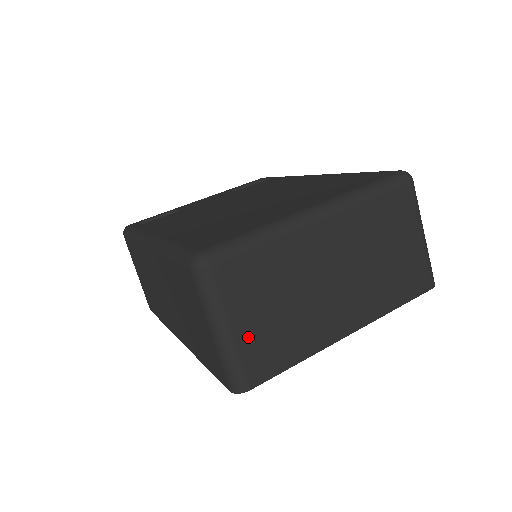
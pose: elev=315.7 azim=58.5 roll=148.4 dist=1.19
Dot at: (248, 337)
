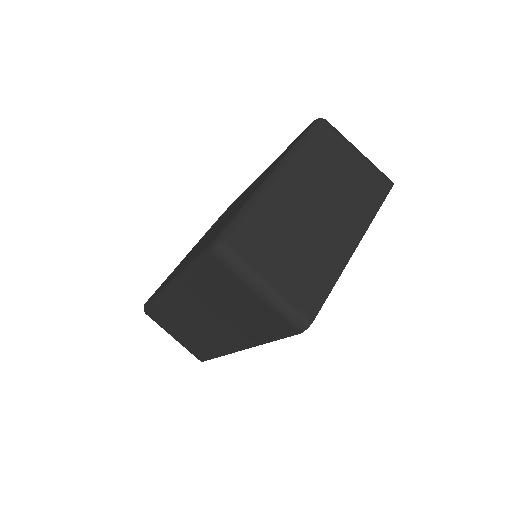
Dot at: (286, 282)
